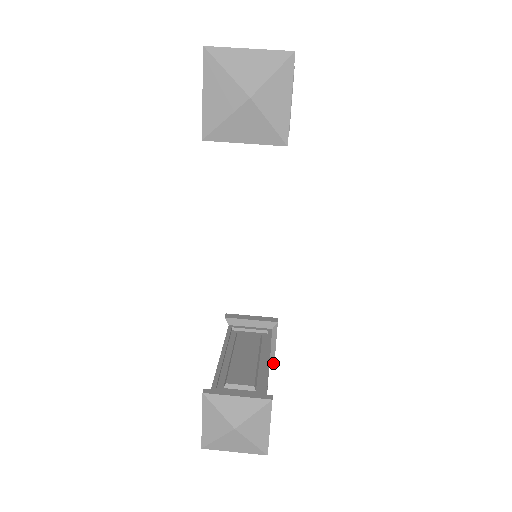
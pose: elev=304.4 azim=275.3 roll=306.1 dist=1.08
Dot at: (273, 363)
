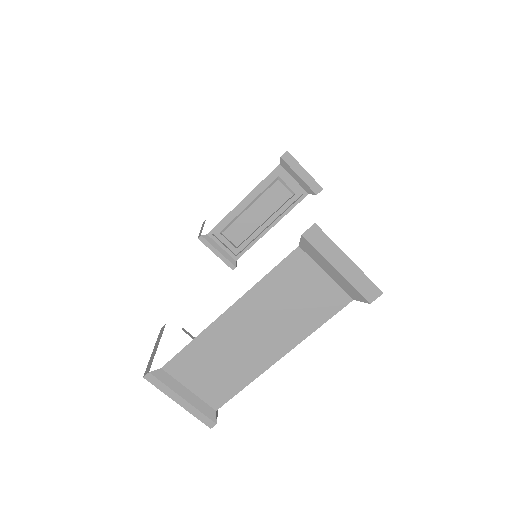
Dot at: occluded
